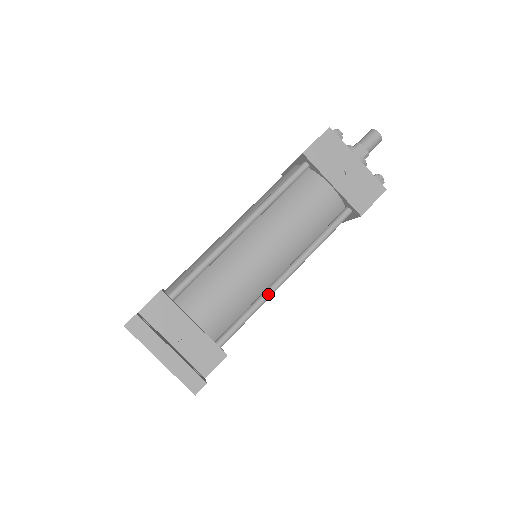
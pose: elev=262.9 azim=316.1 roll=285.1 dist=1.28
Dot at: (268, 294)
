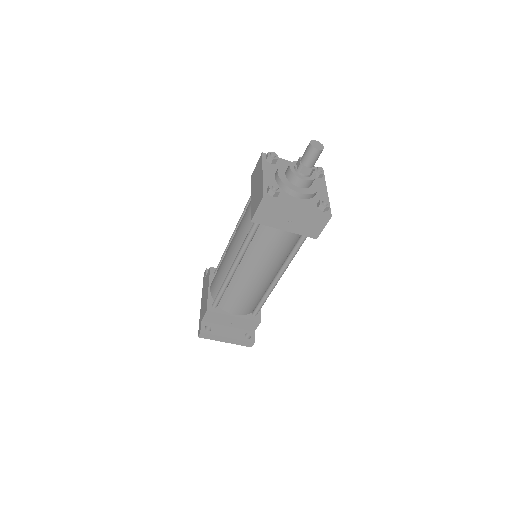
Dot at: (271, 290)
